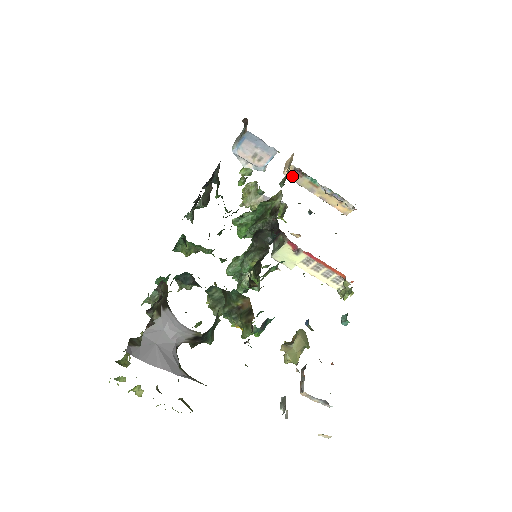
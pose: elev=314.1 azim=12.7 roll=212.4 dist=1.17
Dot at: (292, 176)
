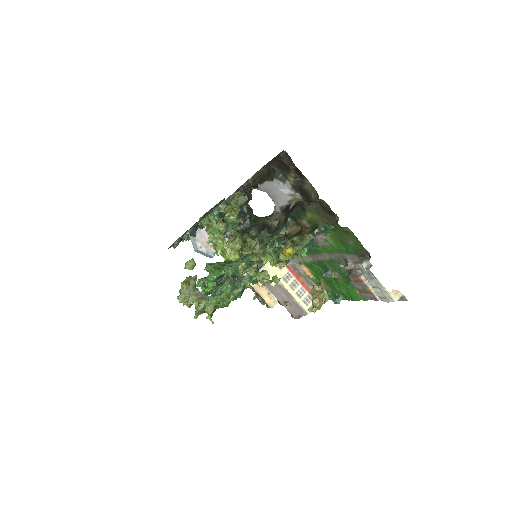
Dot at: occluded
